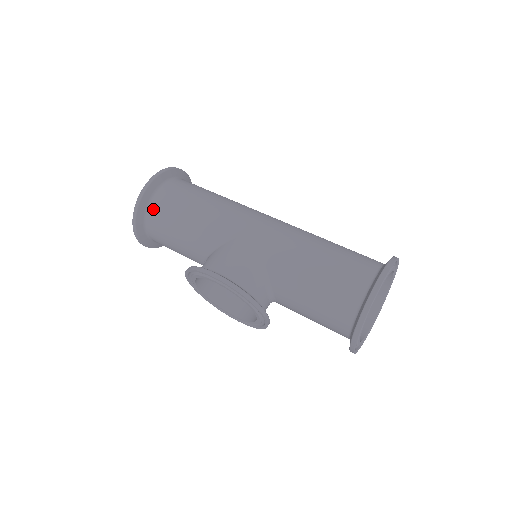
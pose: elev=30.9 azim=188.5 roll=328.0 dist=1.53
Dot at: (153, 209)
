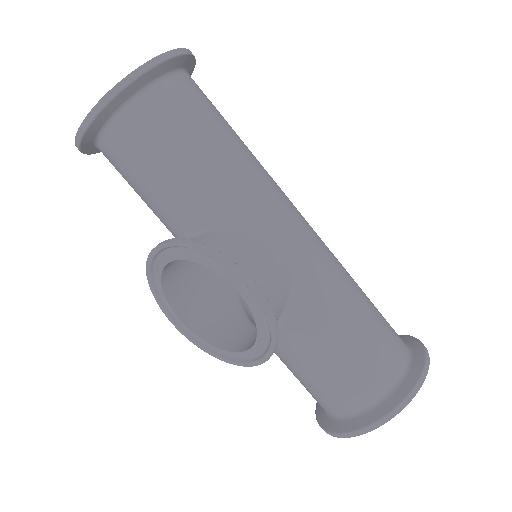
Dot at: (149, 103)
